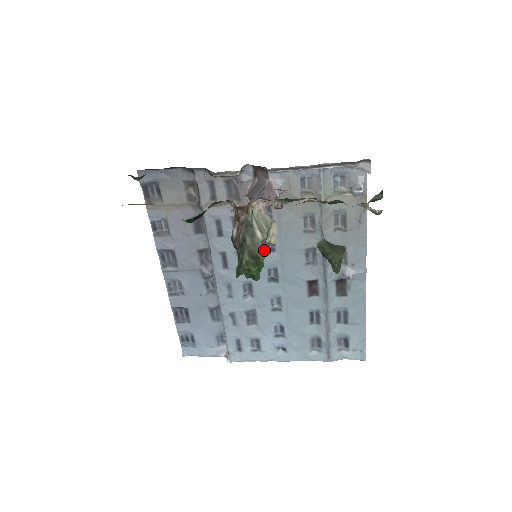
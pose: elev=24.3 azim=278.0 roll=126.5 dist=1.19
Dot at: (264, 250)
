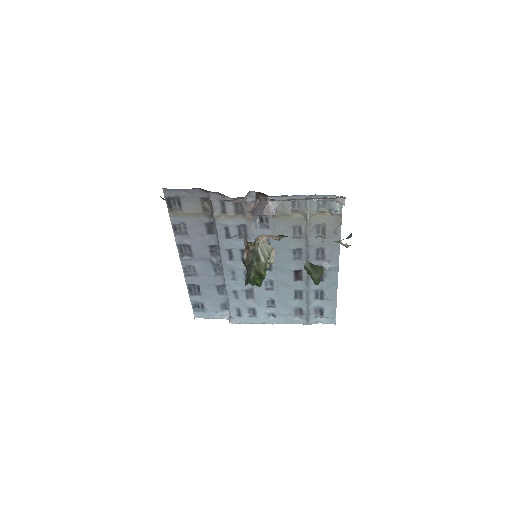
Dot at: (266, 269)
